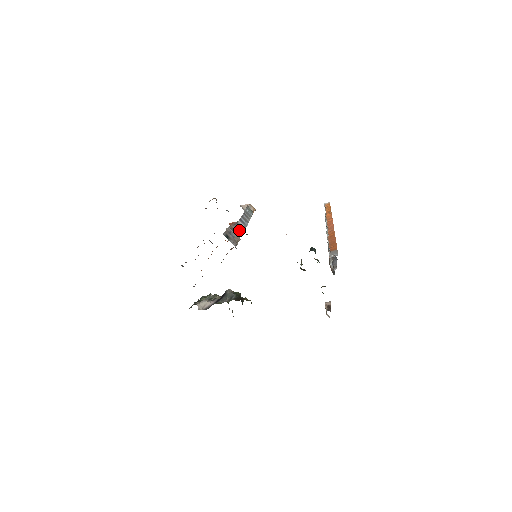
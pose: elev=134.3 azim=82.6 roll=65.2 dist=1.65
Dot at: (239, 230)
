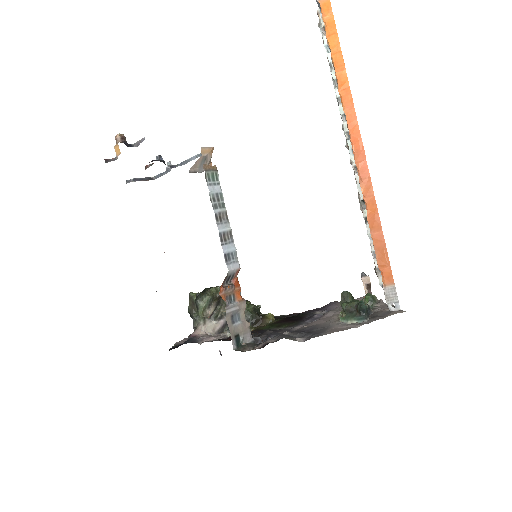
Dot at: (233, 279)
